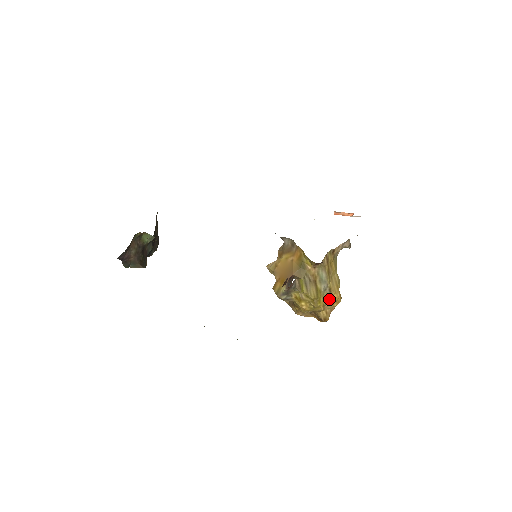
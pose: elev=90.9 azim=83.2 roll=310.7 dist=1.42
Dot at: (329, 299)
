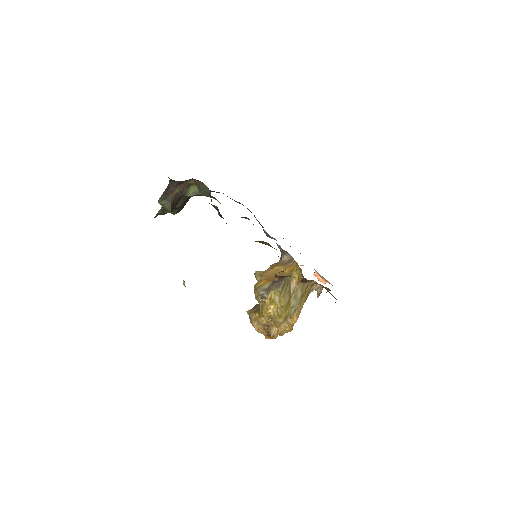
Dot at: (288, 319)
